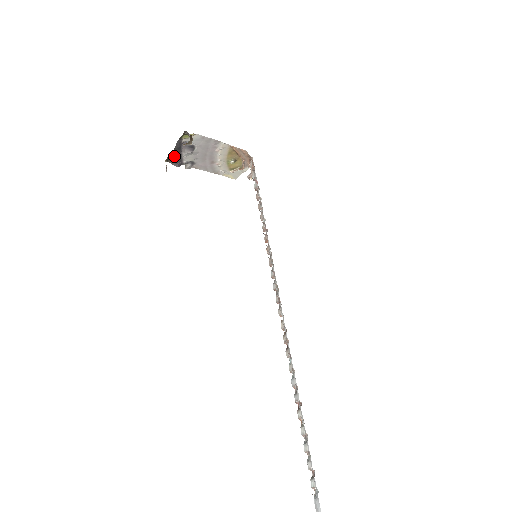
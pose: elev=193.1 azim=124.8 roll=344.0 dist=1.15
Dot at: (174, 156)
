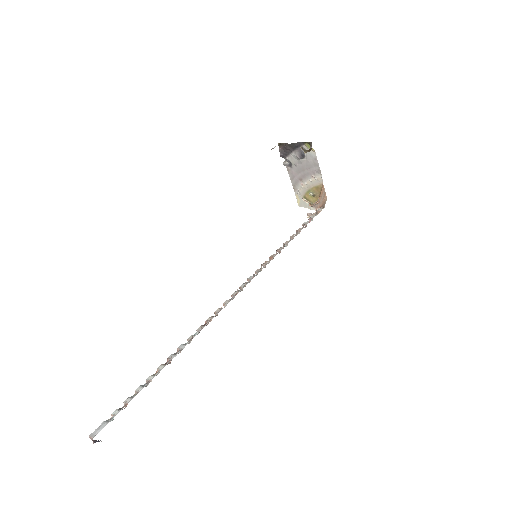
Dot at: (287, 147)
